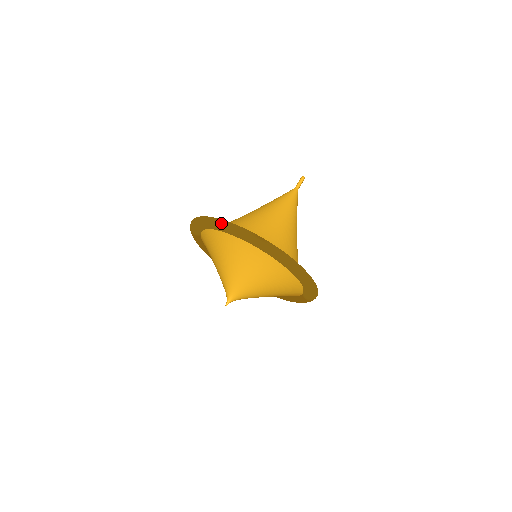
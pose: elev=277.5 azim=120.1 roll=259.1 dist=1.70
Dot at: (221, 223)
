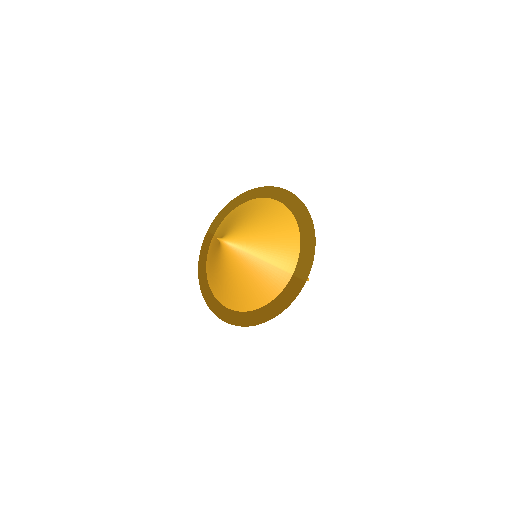
Dot at: (253, 189)
